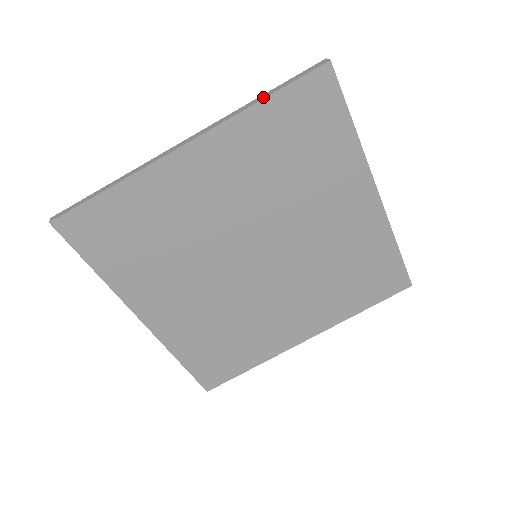
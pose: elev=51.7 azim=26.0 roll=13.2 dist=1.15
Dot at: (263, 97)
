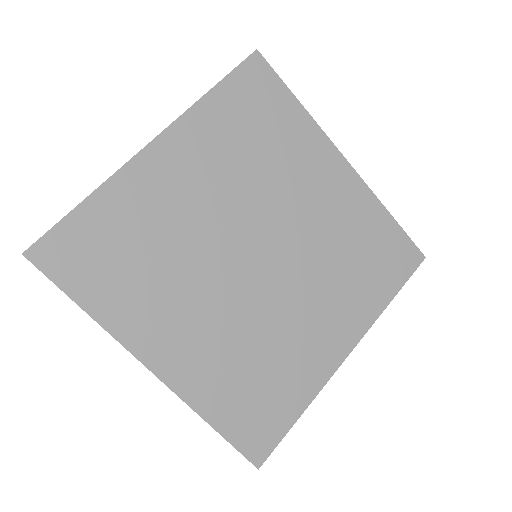
Dot at: (210, 89)
